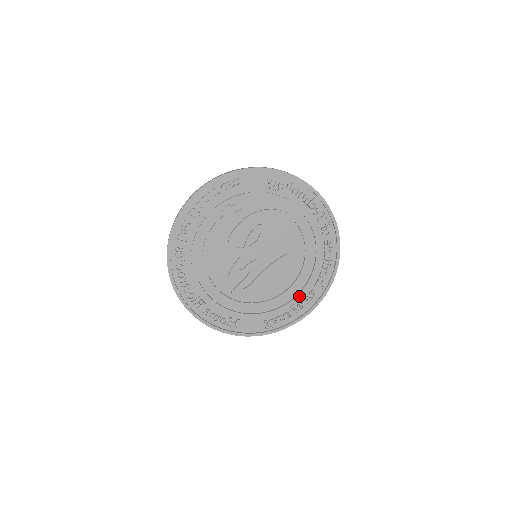
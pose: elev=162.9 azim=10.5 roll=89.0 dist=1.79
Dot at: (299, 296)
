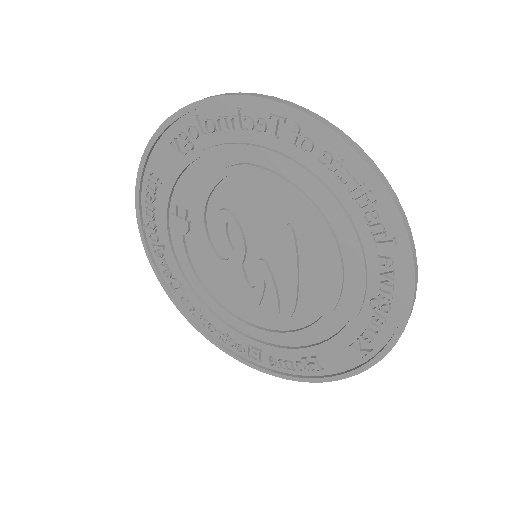
Dot at: (368, 280)
